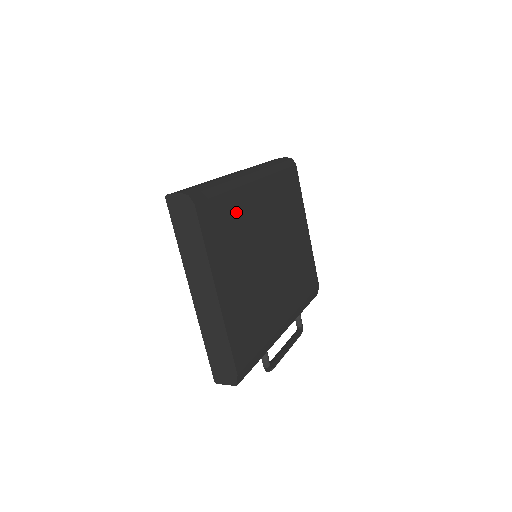
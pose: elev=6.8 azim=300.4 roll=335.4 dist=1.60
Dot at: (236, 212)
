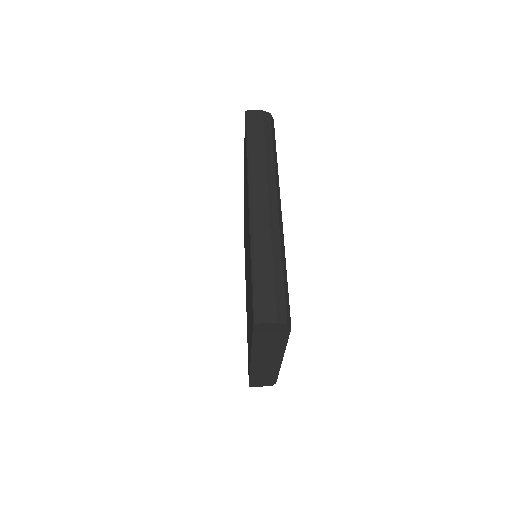
Dot at: occluded
